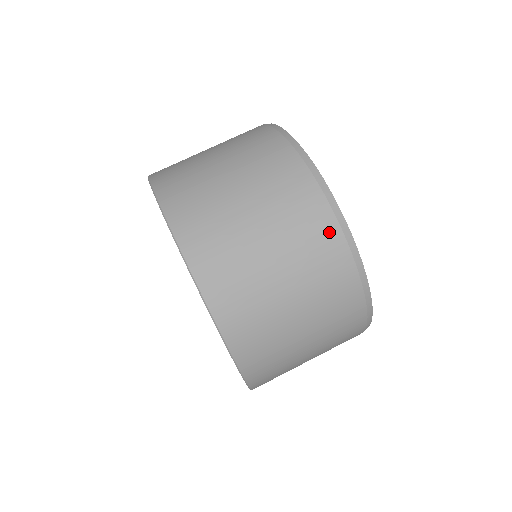
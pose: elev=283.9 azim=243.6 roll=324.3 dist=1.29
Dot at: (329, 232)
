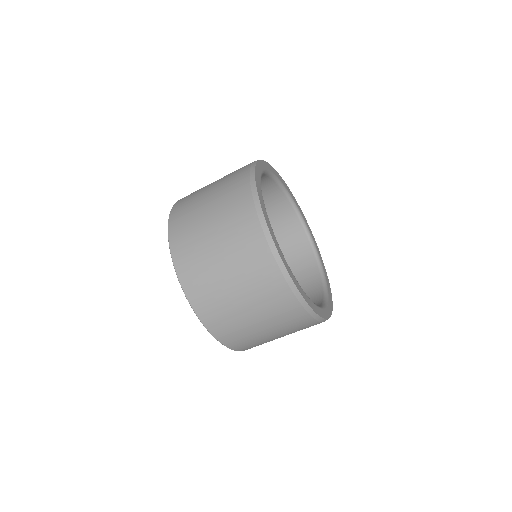
Dot at: occluded
